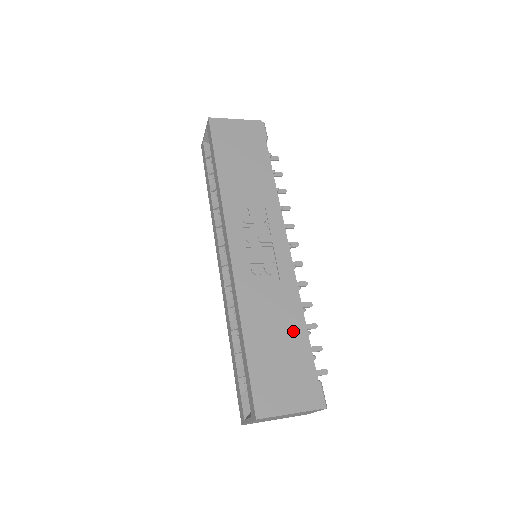
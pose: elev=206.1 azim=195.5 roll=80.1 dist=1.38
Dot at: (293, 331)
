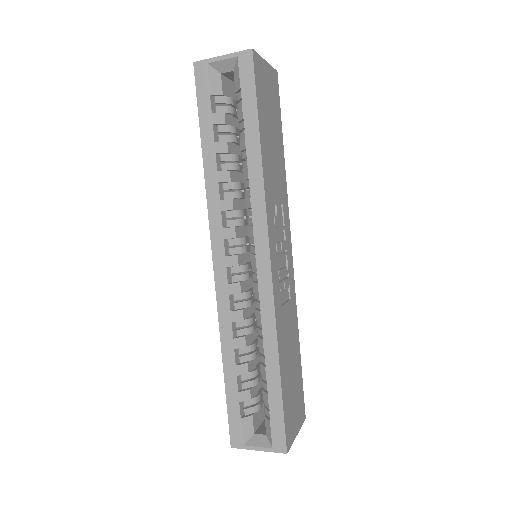
Dot at: (296, 351)
